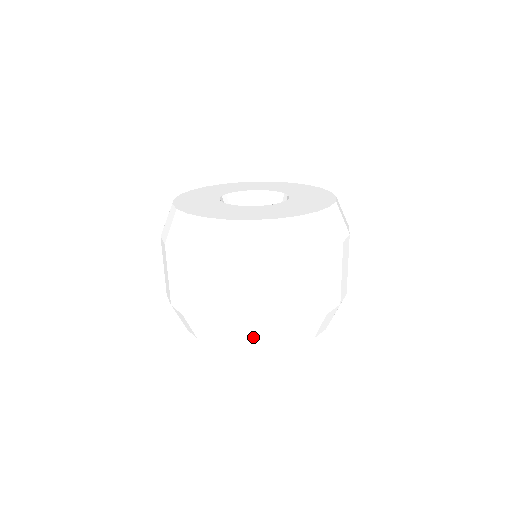
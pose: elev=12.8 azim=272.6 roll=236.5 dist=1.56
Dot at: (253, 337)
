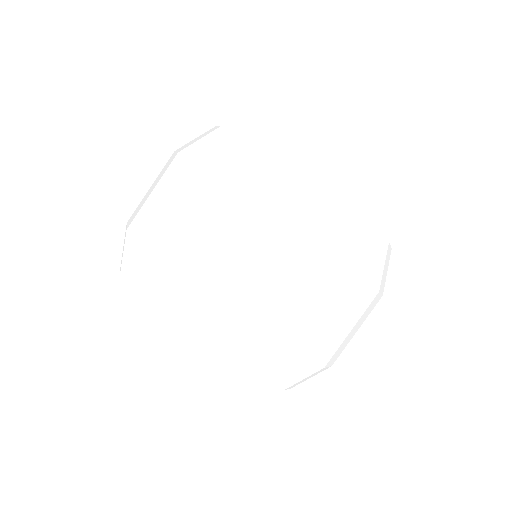
Dot at: (293, 371)
